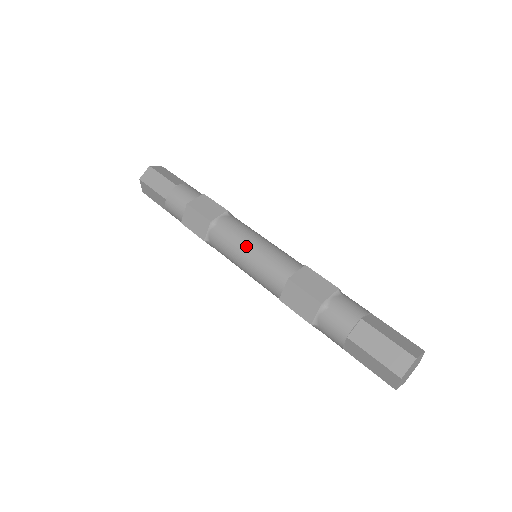
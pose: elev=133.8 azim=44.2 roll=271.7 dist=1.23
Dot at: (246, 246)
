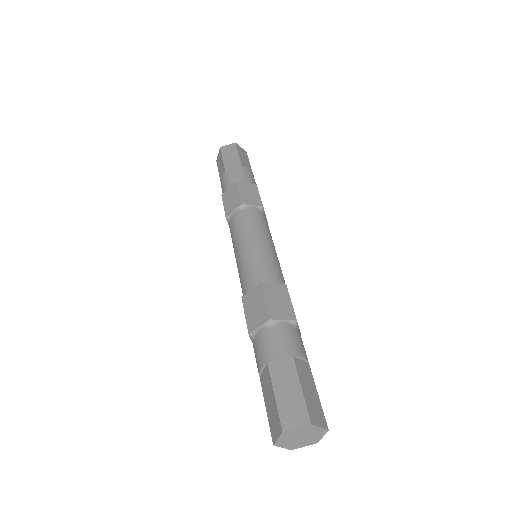
Dot at: (252, 238)
